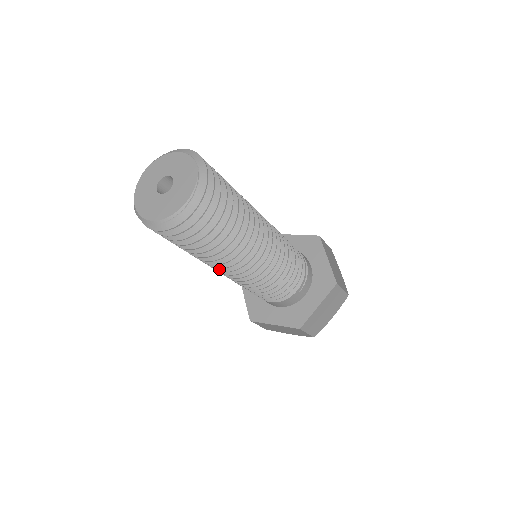
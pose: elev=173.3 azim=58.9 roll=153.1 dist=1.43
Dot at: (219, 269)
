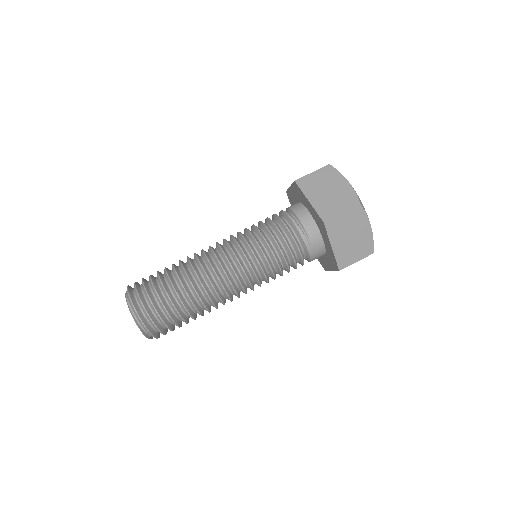
Dot at: occluded
